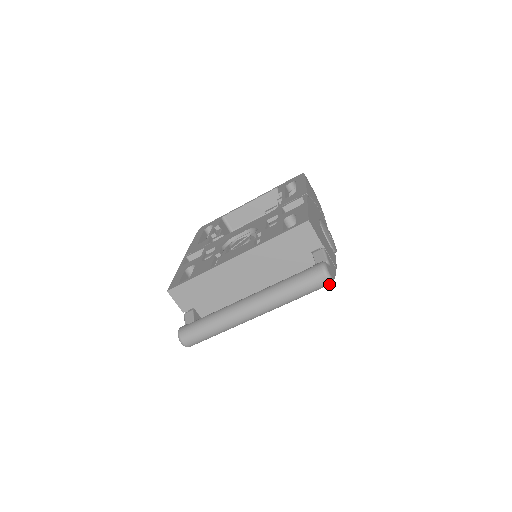
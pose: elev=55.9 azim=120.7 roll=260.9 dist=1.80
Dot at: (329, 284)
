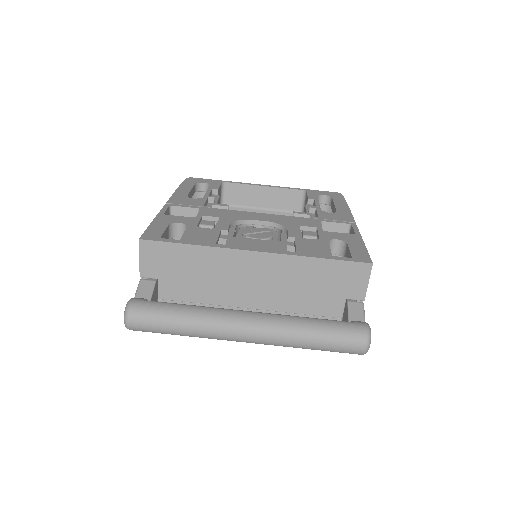
Dot at: (360, 354)
